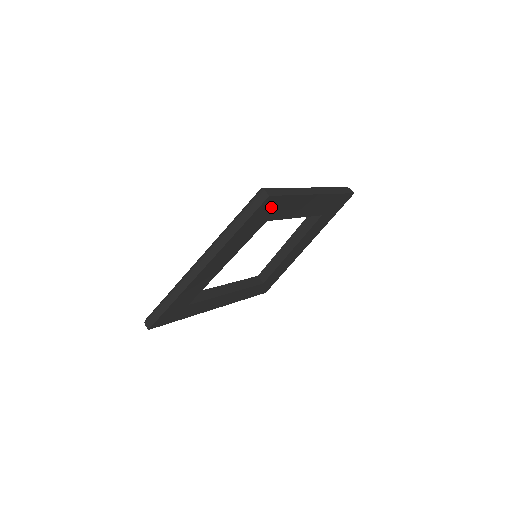
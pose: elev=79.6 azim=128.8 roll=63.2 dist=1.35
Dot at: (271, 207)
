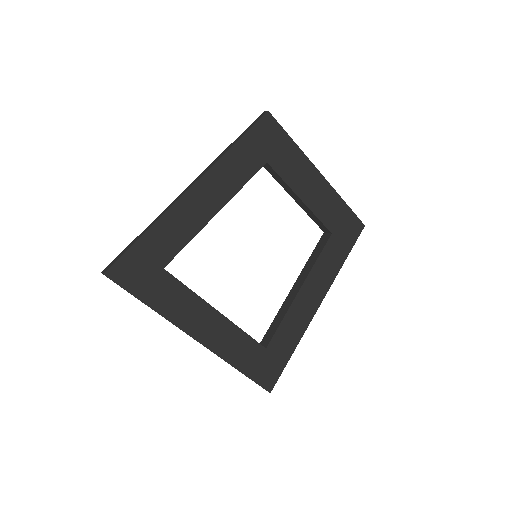
Dot at: (271, 137)
